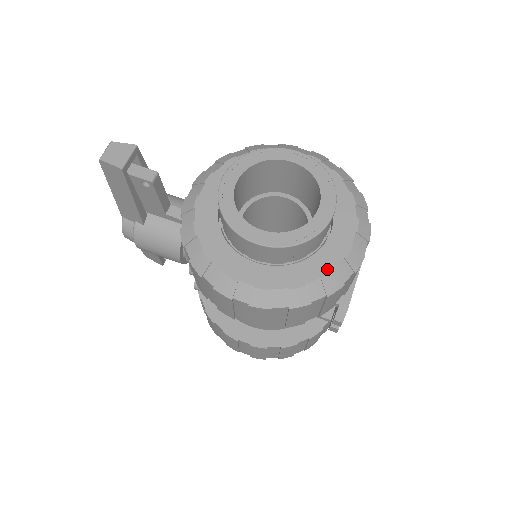
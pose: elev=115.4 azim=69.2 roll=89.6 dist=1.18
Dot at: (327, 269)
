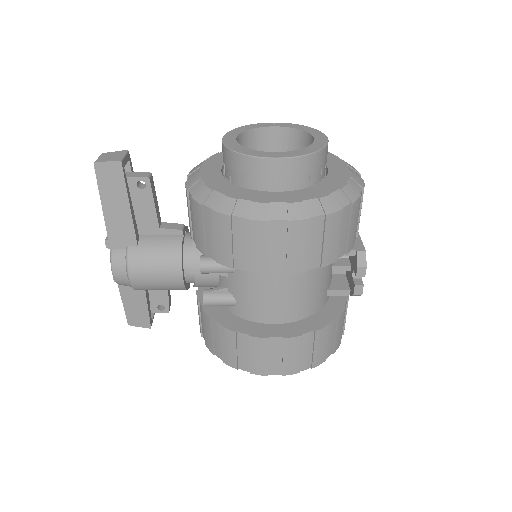
Dot at: (341, 183)
